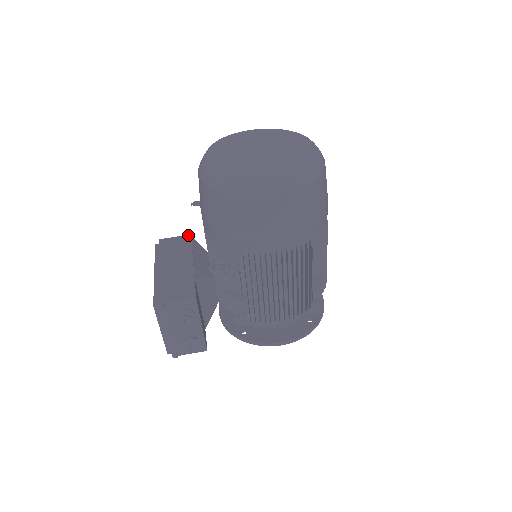
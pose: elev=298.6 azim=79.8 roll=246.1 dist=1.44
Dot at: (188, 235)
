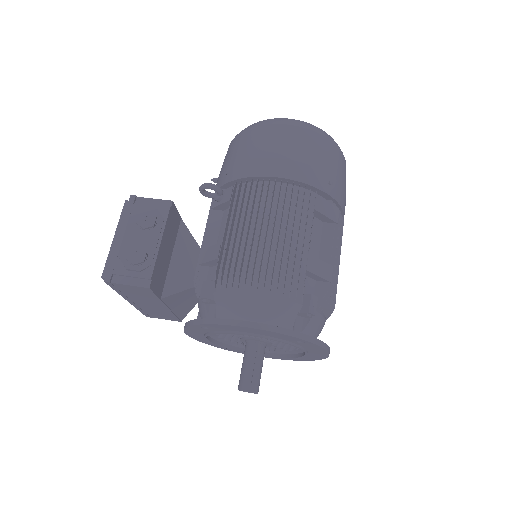
Dot at: occluded
